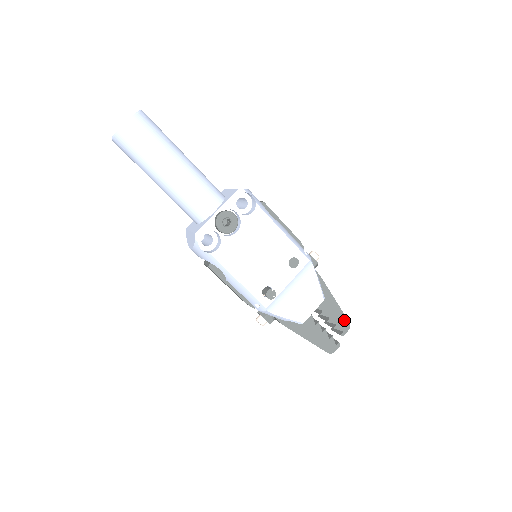
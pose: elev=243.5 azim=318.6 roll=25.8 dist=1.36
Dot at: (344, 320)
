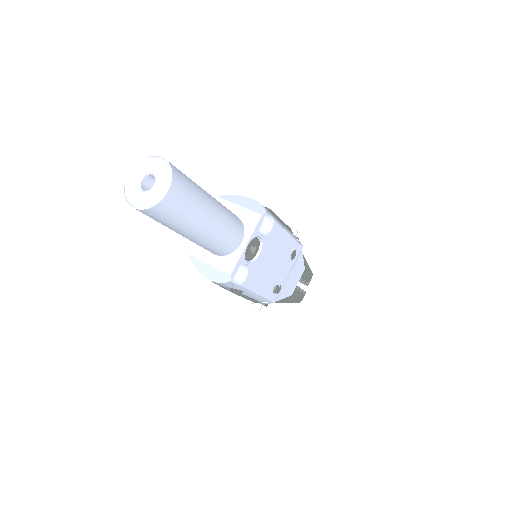
Dot at: (310, 273)
